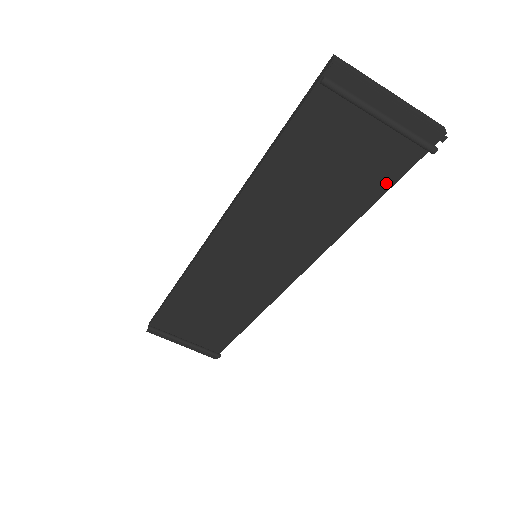
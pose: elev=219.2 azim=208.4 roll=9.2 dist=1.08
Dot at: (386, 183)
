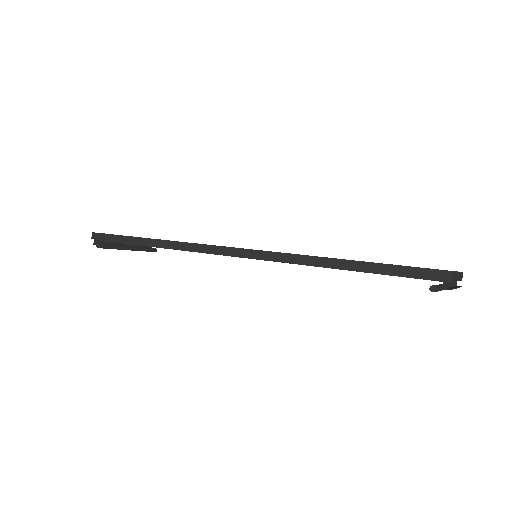
Dot at: occluded
